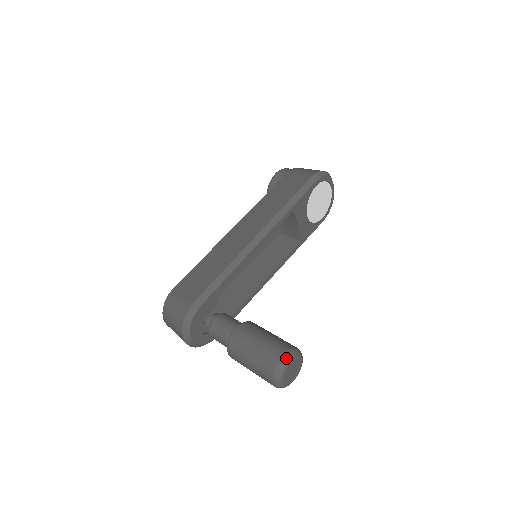
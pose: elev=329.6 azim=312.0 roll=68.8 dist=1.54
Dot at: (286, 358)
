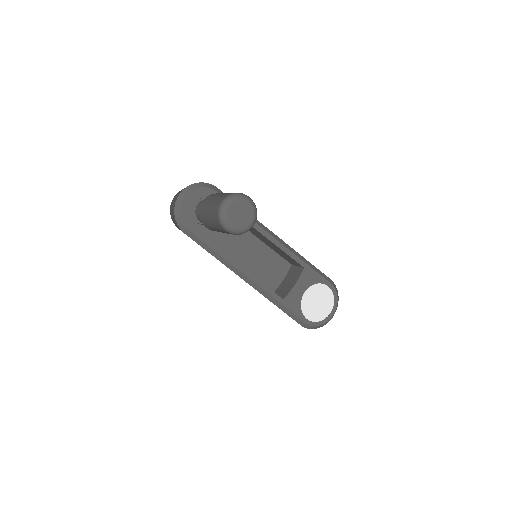
Dot at: (251, 199)
